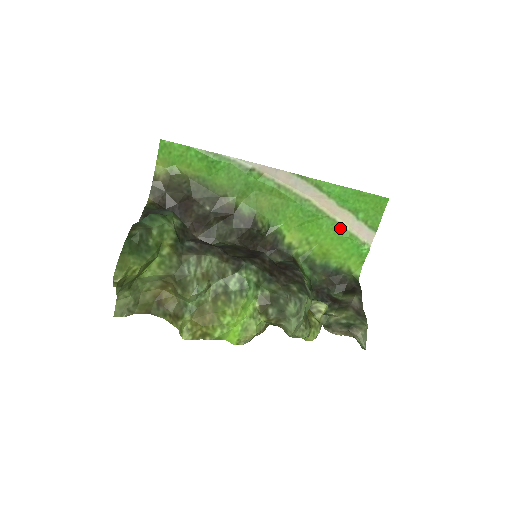
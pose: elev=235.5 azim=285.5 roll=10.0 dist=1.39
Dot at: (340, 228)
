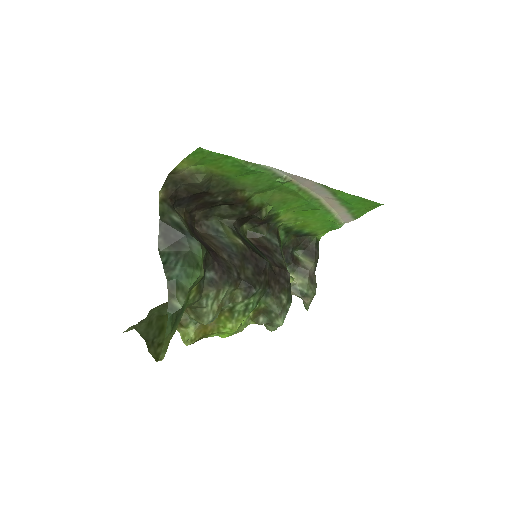
Dot at: (330, 215)
